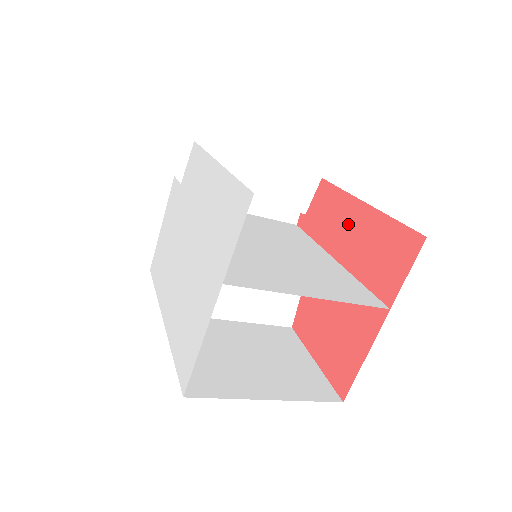
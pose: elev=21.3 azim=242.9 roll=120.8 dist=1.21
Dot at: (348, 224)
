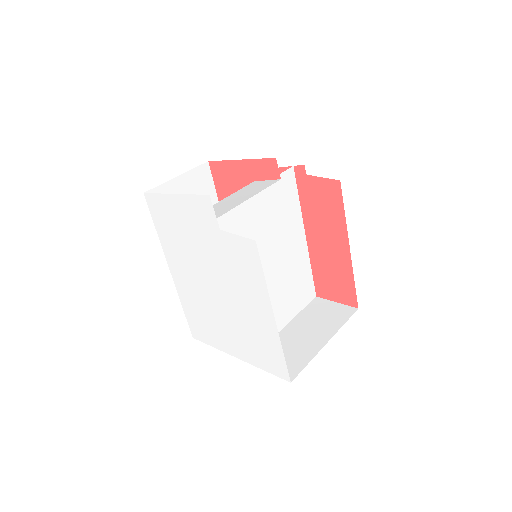
Dot at: (330, 239)
